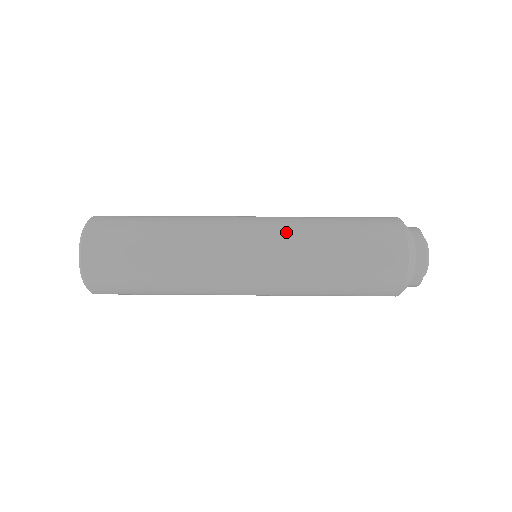
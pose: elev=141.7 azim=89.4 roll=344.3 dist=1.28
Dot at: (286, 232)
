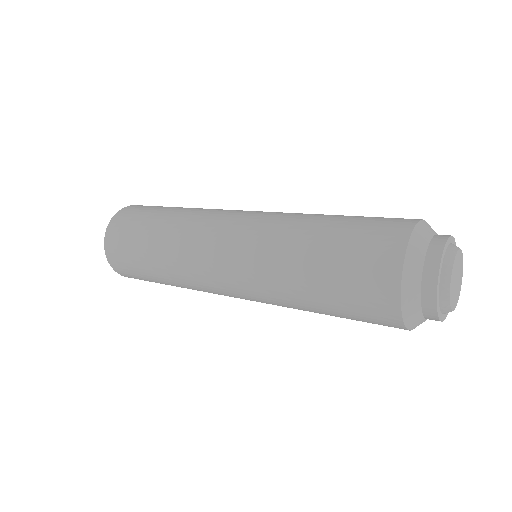
Dot at: occluded
